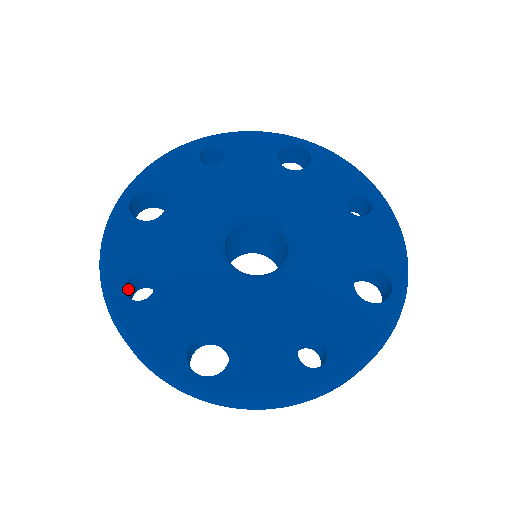
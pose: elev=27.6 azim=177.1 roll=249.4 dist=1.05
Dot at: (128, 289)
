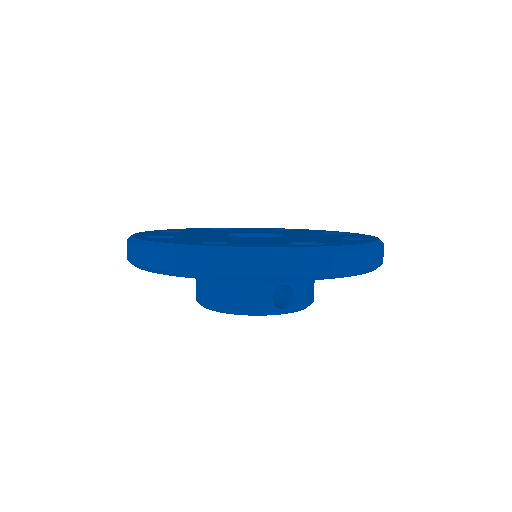
Dot at: occluded
